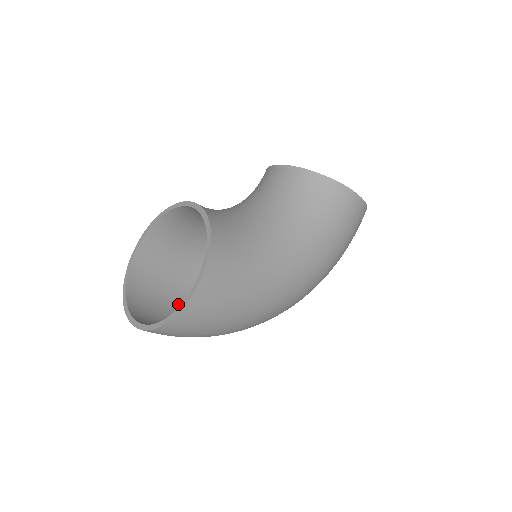
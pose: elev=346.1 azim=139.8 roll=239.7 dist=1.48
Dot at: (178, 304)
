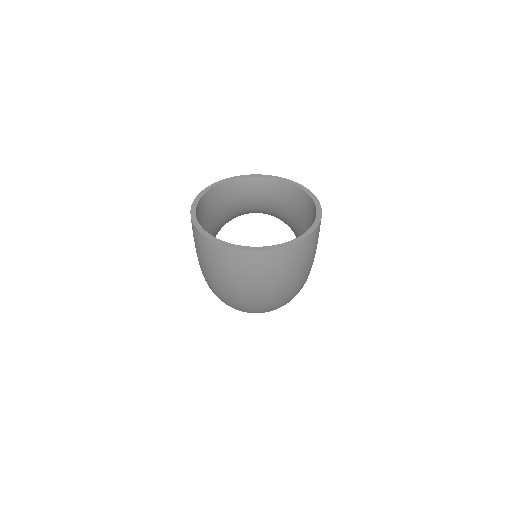
Dot at: occluded
